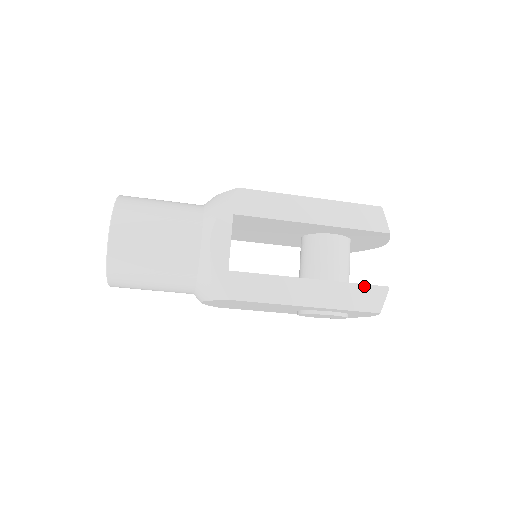
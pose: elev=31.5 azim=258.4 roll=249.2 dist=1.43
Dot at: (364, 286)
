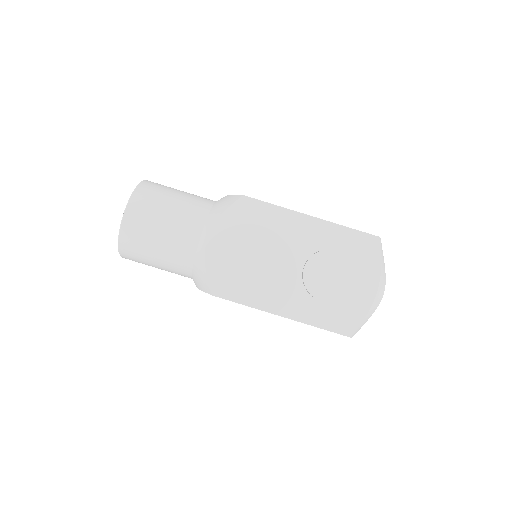
Dot at: occluded
